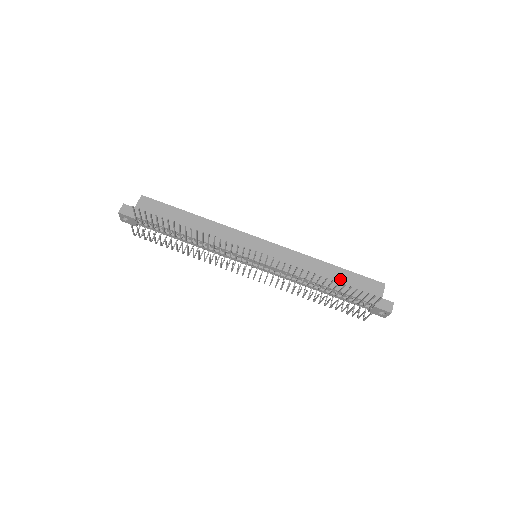
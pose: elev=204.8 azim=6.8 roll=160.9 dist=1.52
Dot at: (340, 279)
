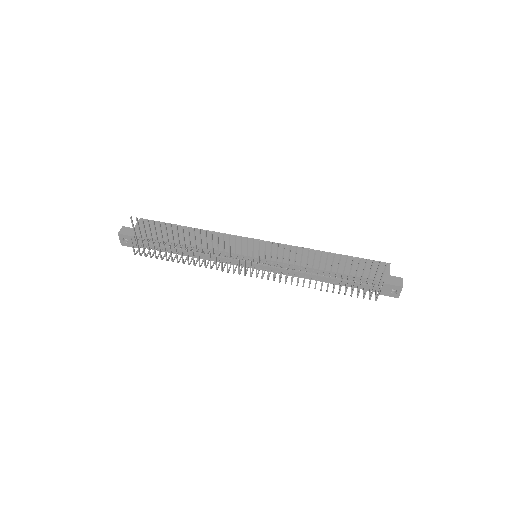
Dot at: (343, 264)
